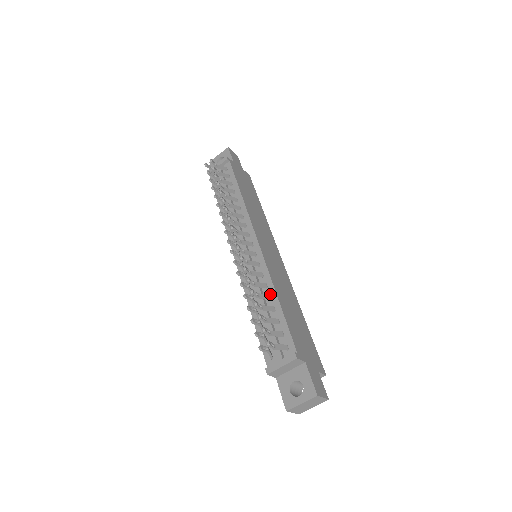
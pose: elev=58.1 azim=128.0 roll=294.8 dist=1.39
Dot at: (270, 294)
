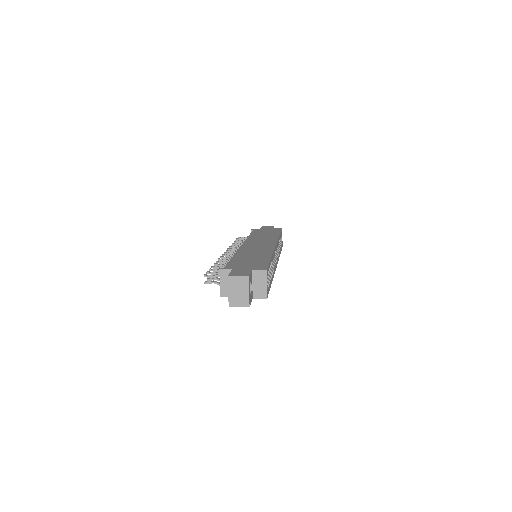
Dot at: occluded
